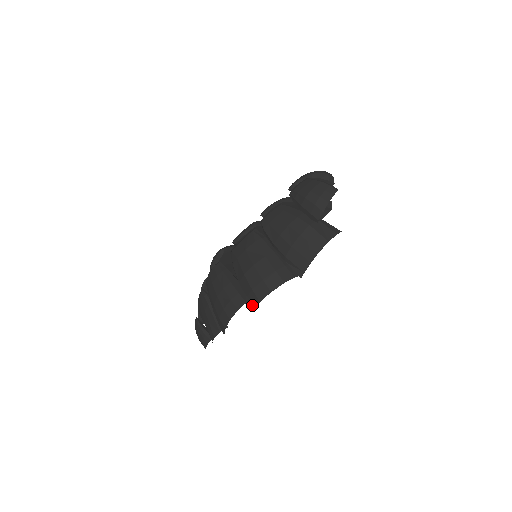
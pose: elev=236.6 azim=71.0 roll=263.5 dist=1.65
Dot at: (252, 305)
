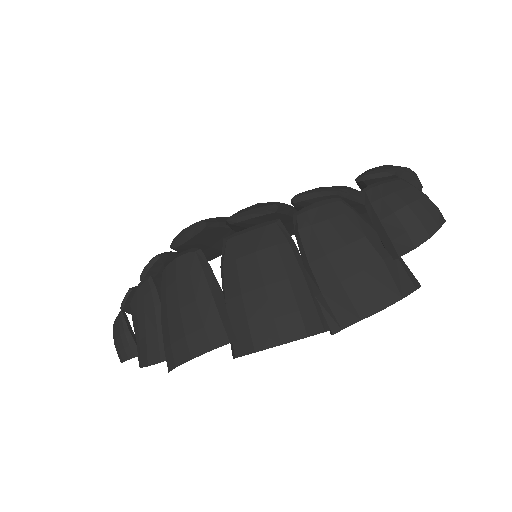
Dot at: (238, 349)
